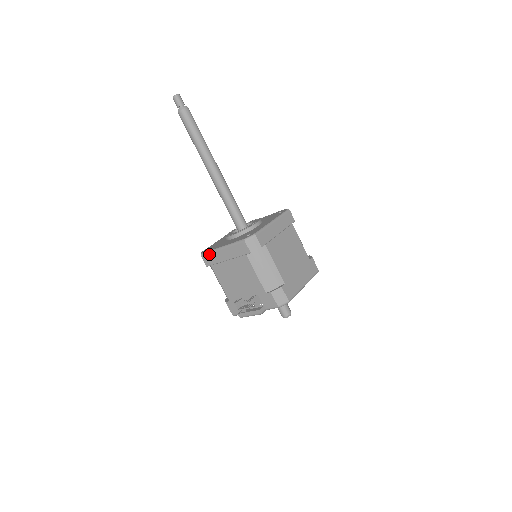
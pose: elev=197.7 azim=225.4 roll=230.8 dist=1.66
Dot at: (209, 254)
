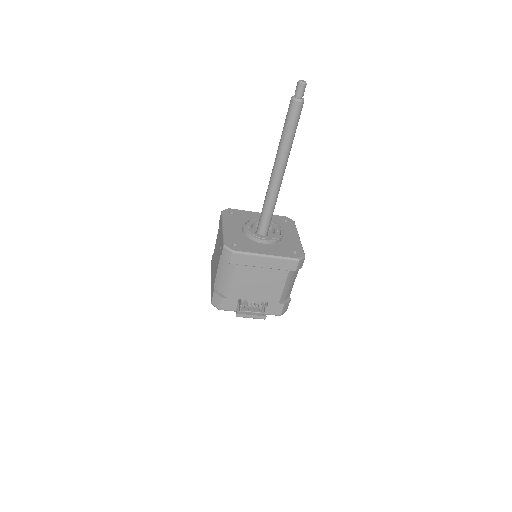
Dot at: (245, 255)
